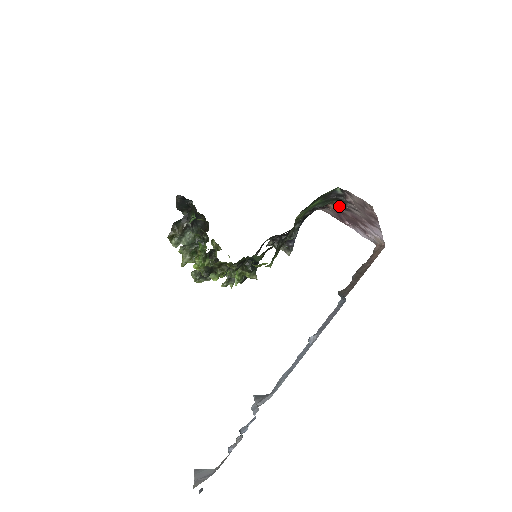
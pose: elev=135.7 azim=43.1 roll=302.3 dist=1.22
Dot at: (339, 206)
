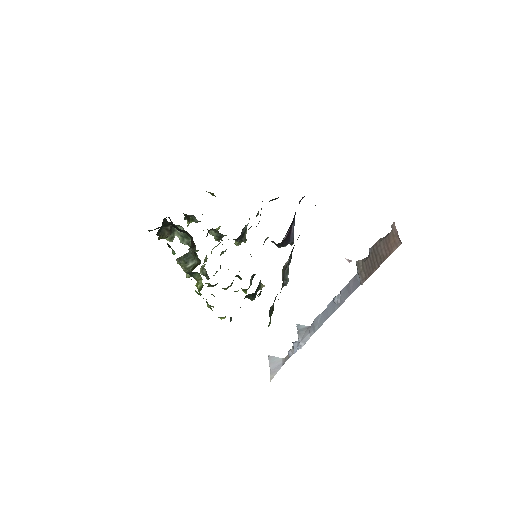
Dot at: occluded
